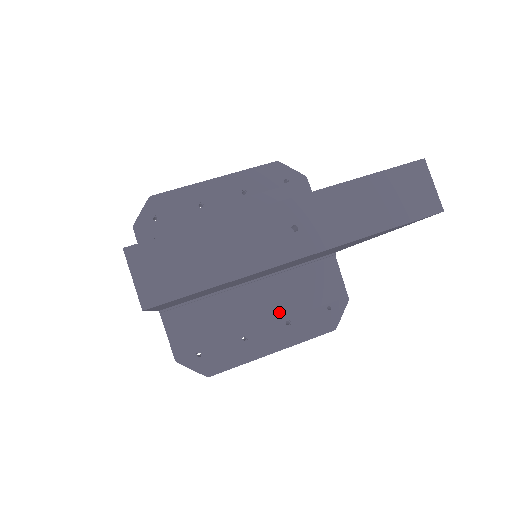
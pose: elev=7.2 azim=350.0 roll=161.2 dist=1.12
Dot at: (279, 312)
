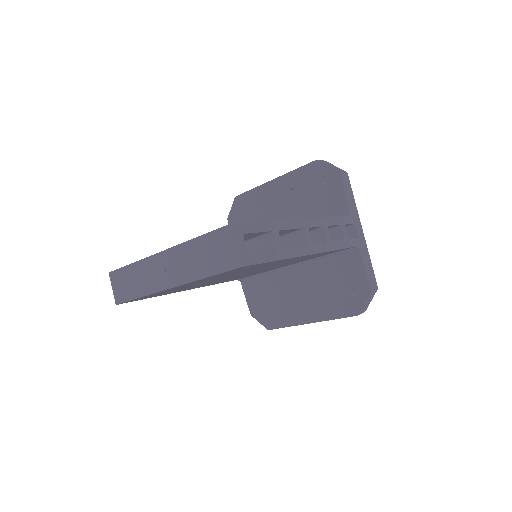
Dot at: (313, 292)
